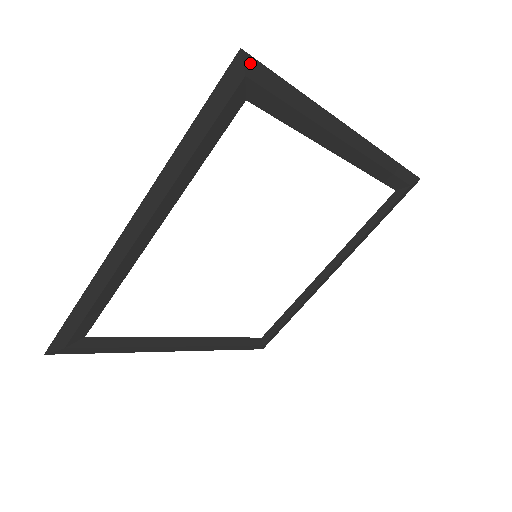
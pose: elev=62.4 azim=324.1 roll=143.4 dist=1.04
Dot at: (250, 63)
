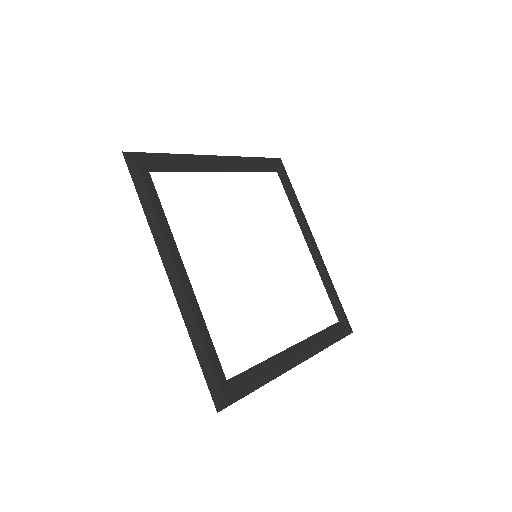
Dot at: (132, 155)
